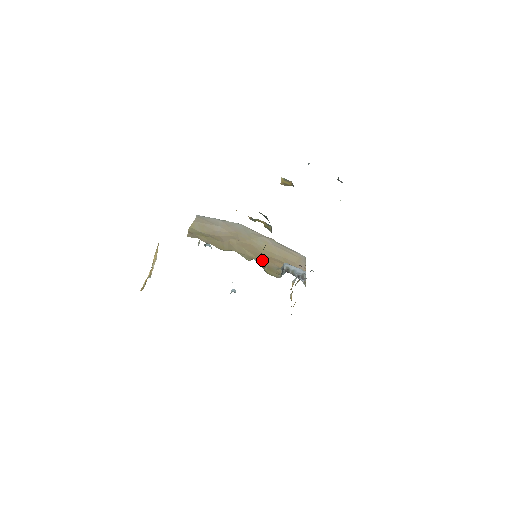
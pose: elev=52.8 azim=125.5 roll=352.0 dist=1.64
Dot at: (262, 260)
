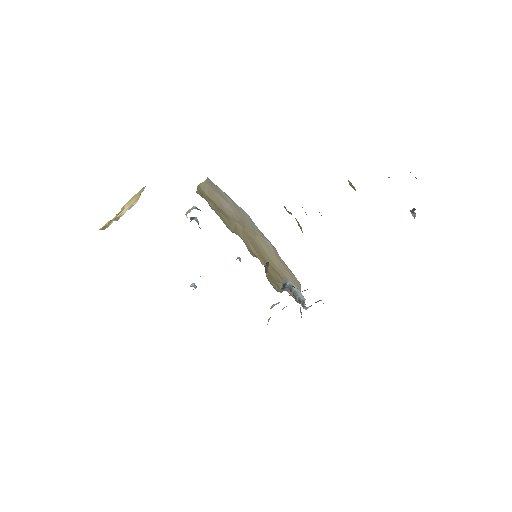
Dot at: (267, 263)
